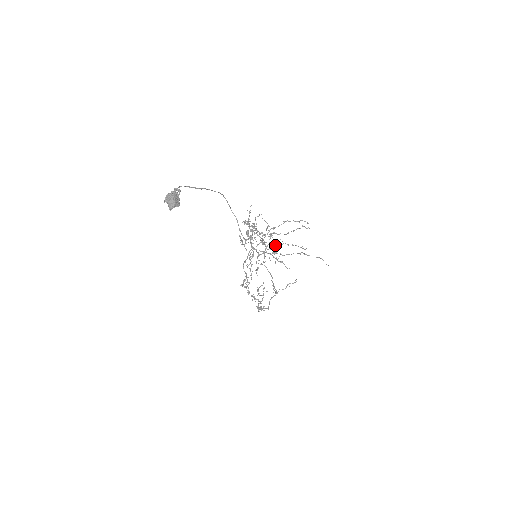
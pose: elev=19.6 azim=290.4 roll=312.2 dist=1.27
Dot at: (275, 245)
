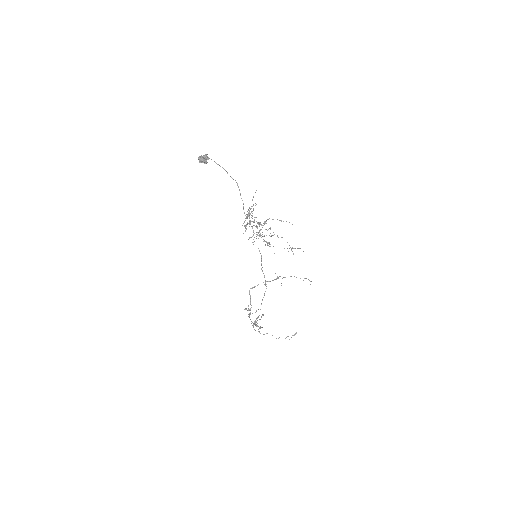
Dot at: occluded
